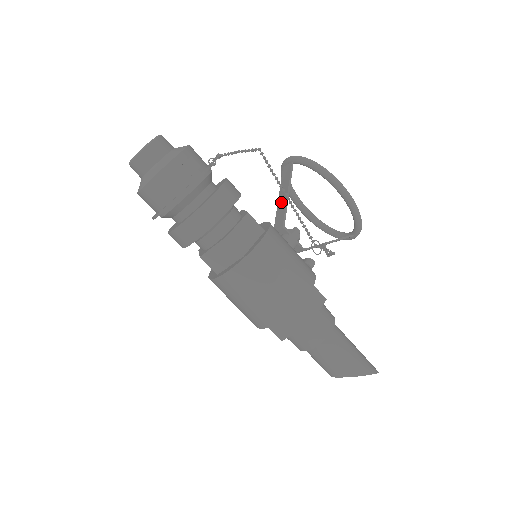
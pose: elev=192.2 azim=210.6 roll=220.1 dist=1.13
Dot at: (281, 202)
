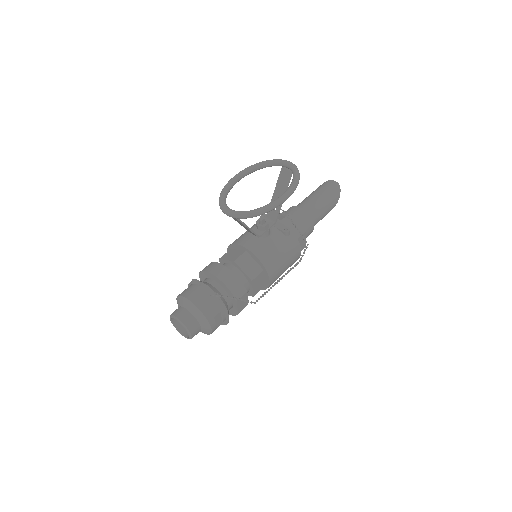
Dot at: (244, 227)
